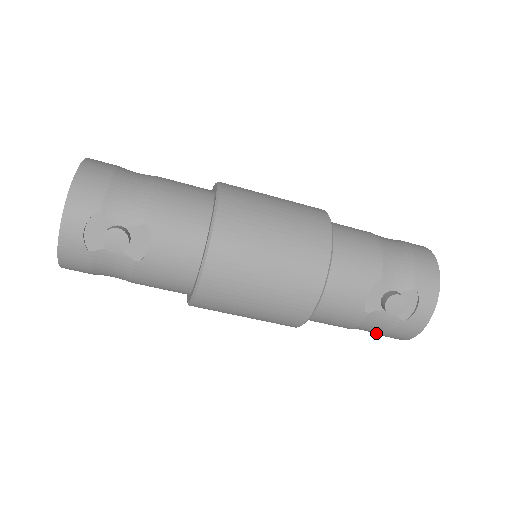
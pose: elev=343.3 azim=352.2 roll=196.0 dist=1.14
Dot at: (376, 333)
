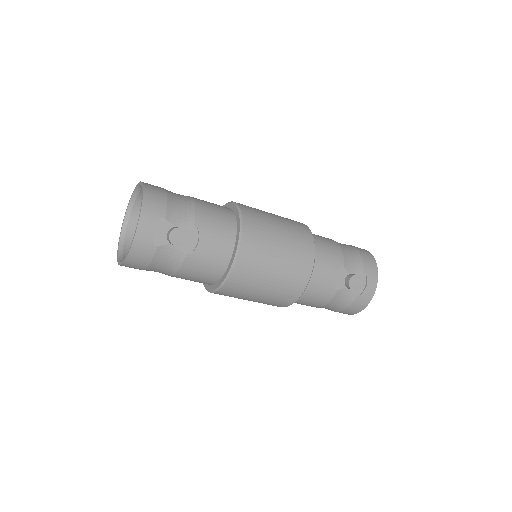
Dot at: (338, 309)
